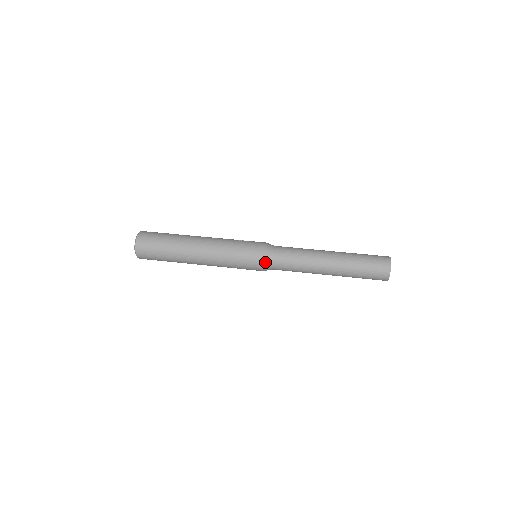
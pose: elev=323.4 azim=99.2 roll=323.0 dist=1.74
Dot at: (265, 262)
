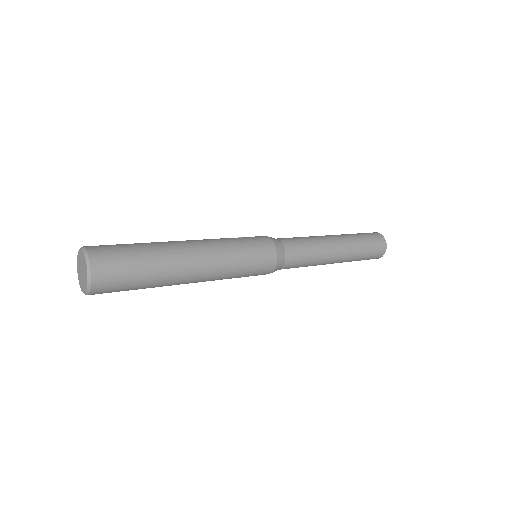
Dot at: (279, 260)
